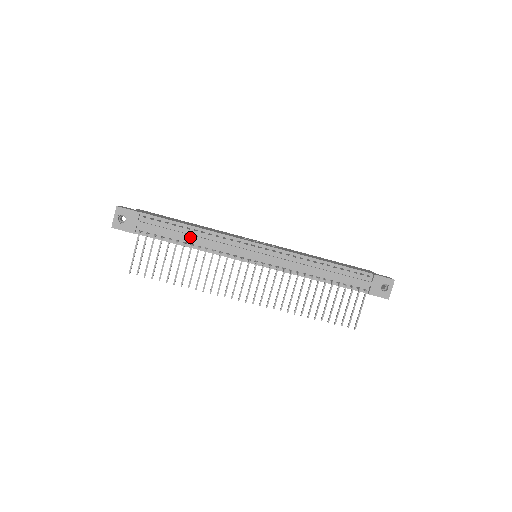
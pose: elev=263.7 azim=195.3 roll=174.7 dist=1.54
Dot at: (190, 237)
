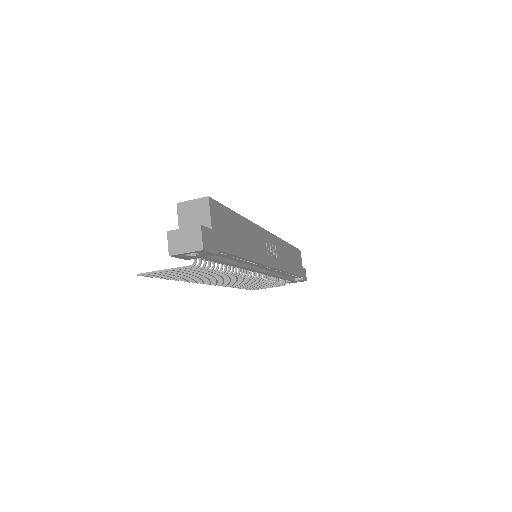
Dot at: (233, 265)
